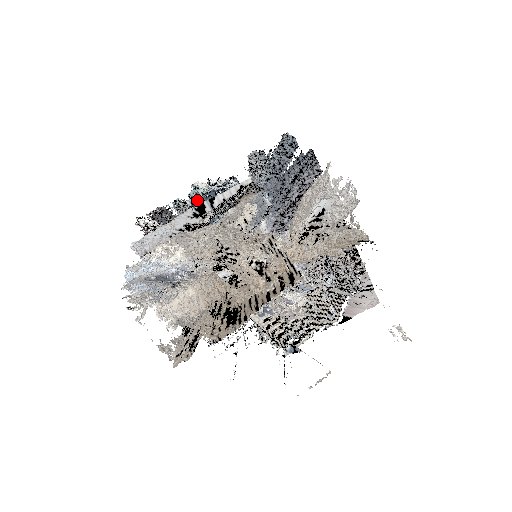
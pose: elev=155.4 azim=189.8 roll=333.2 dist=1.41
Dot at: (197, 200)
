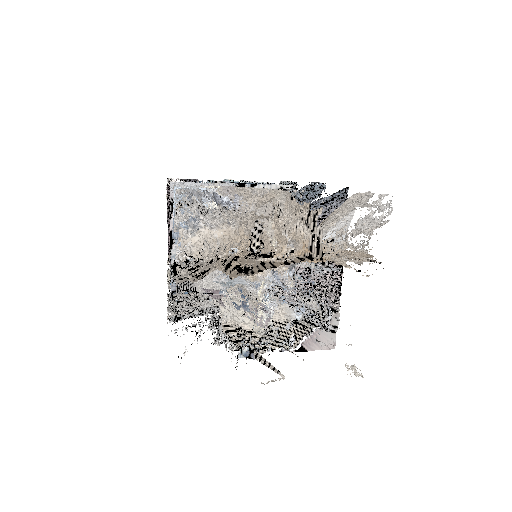
Dot at: occluded
